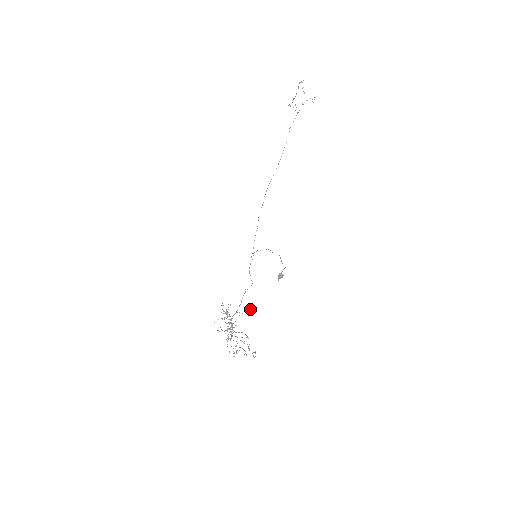
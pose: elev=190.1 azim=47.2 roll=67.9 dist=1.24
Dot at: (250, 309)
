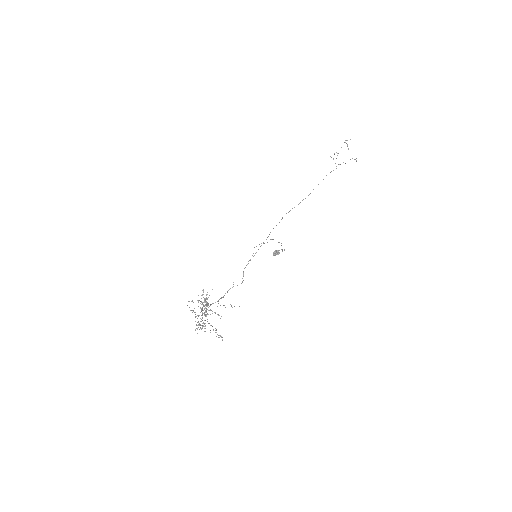
Dot at: occluded
